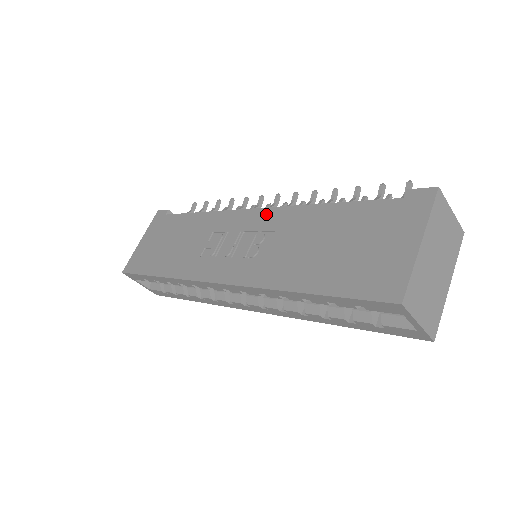
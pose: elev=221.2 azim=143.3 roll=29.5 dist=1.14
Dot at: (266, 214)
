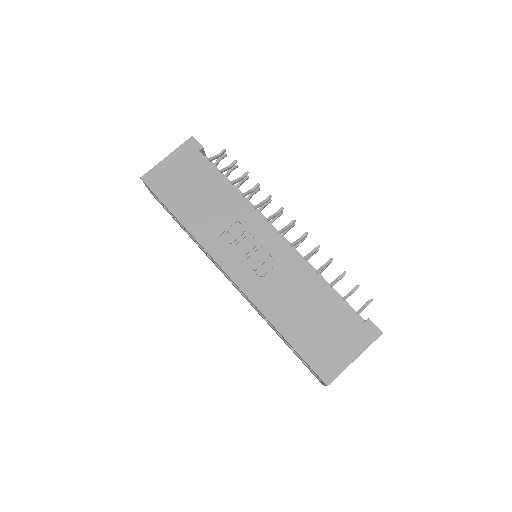
Dot at: (283, 247)
